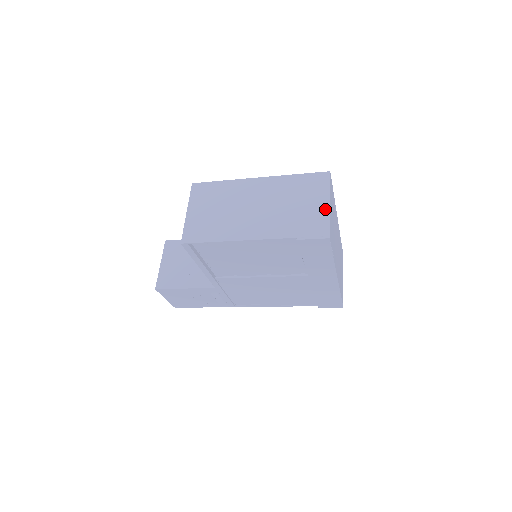
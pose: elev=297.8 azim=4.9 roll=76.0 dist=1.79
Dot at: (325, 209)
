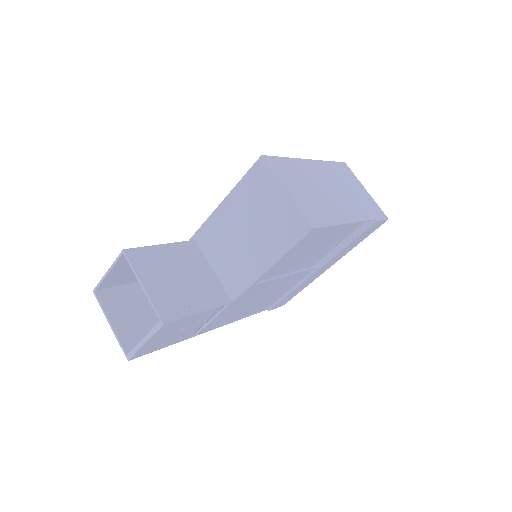
Dot at: (369, 195)
